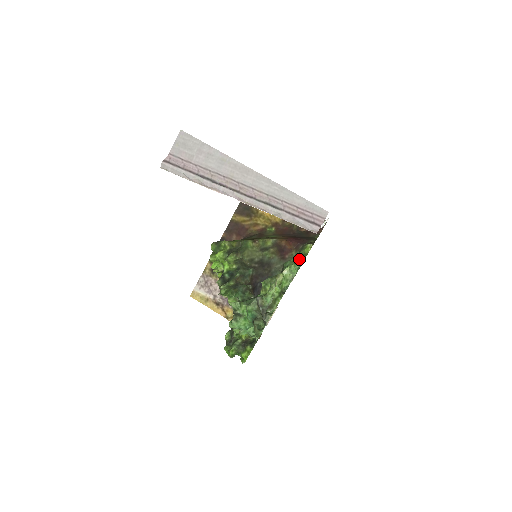
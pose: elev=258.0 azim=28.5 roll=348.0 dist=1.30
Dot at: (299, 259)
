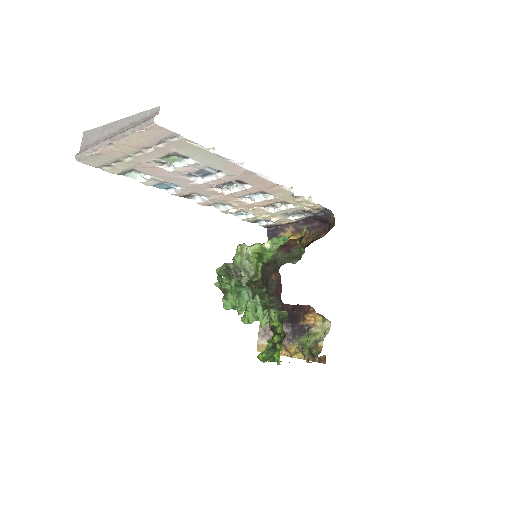
Dot at: (289, 237)
